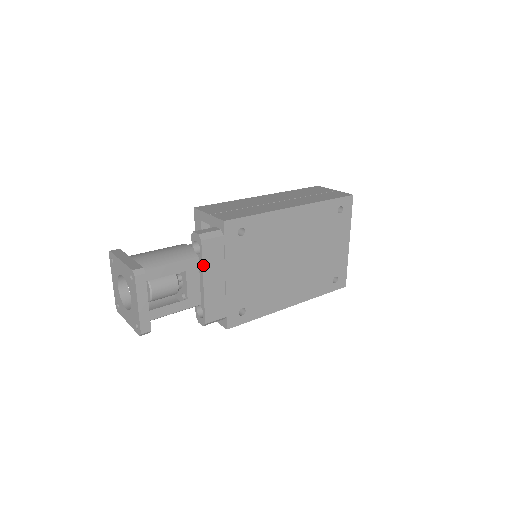
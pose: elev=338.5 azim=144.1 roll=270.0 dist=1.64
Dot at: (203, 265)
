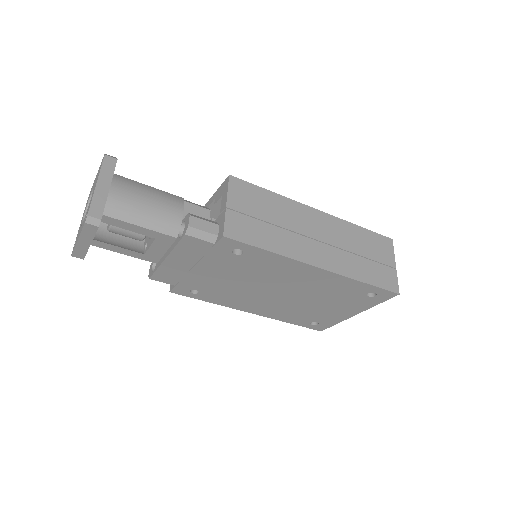
Dot at: (175, 248)
